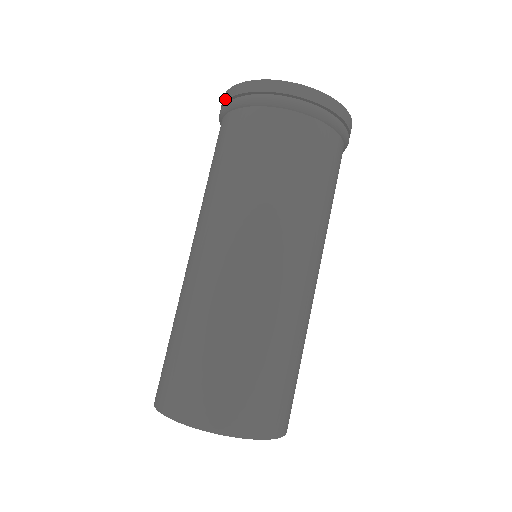
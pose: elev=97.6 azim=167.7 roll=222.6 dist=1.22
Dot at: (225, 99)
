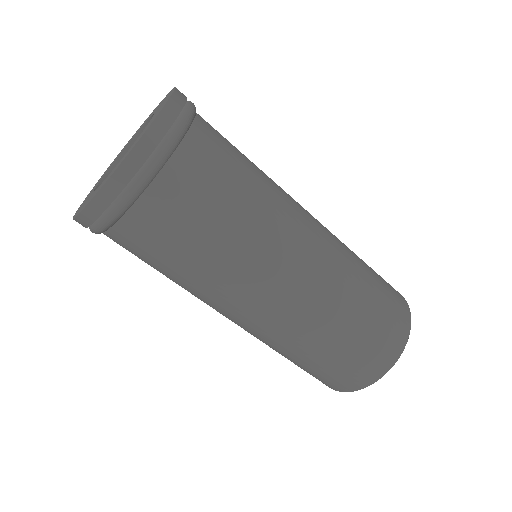
Dot at: (95, 217)
